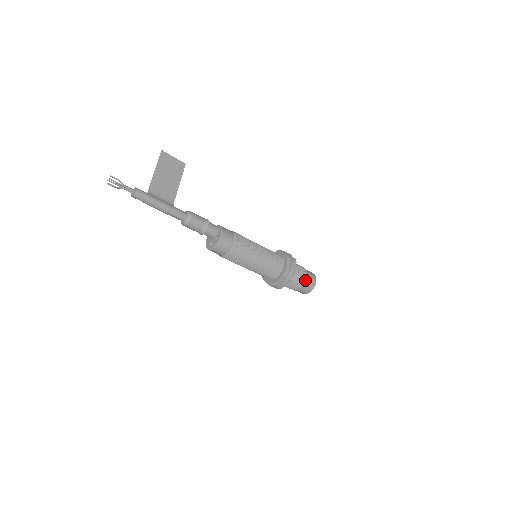
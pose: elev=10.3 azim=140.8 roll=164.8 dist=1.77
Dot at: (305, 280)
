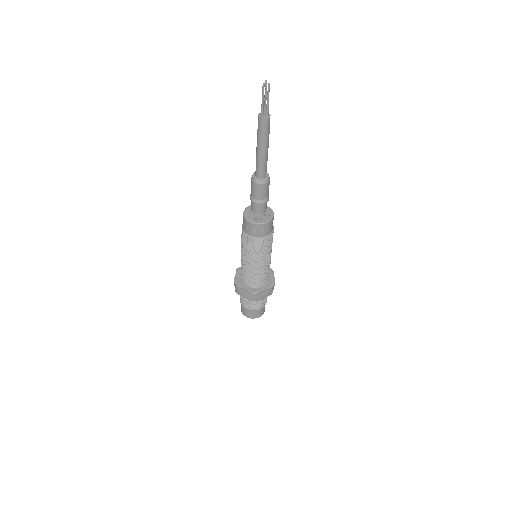
Dot at: (266, 301)
